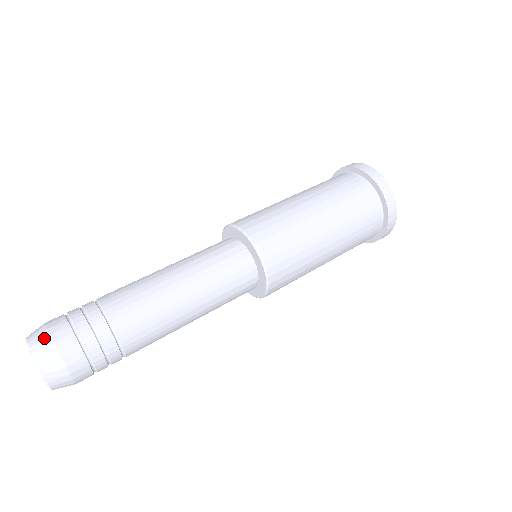
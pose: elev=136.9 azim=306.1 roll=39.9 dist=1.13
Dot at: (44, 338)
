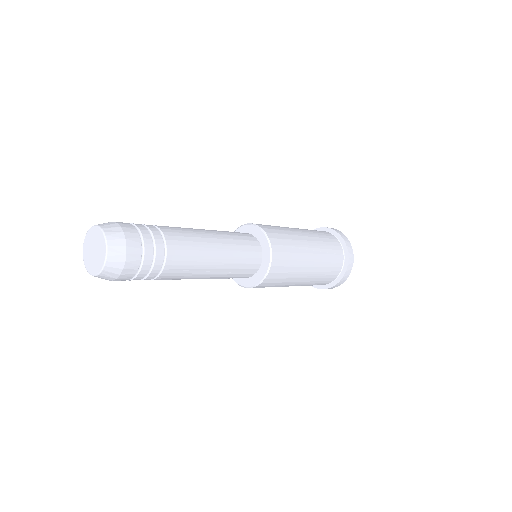
Dot at: occluded
